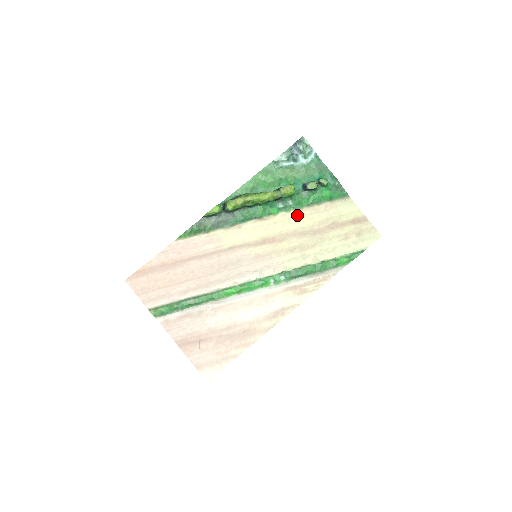
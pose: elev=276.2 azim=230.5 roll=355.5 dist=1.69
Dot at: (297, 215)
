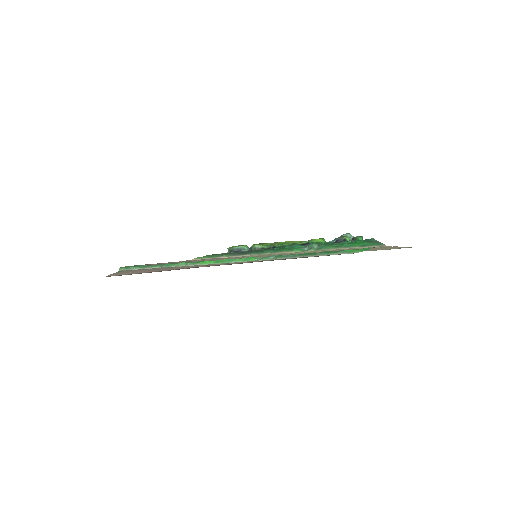
Dot at: (319, 251)
